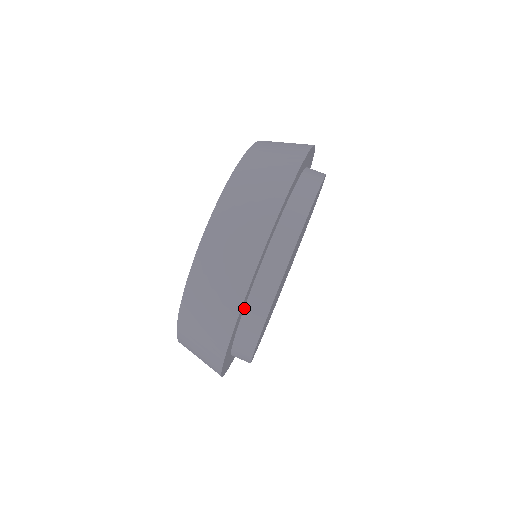
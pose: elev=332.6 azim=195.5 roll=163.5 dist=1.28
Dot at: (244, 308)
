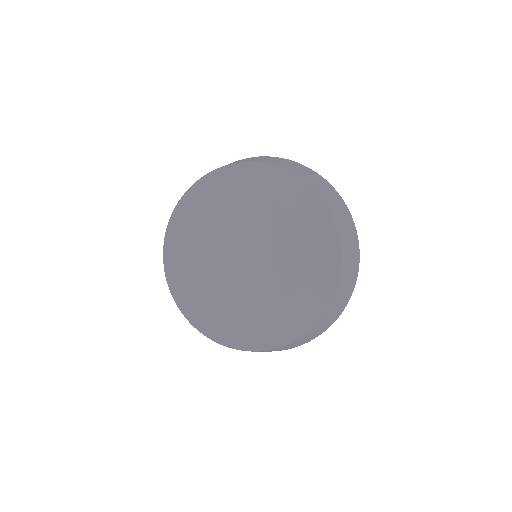
Dot at: occluded
